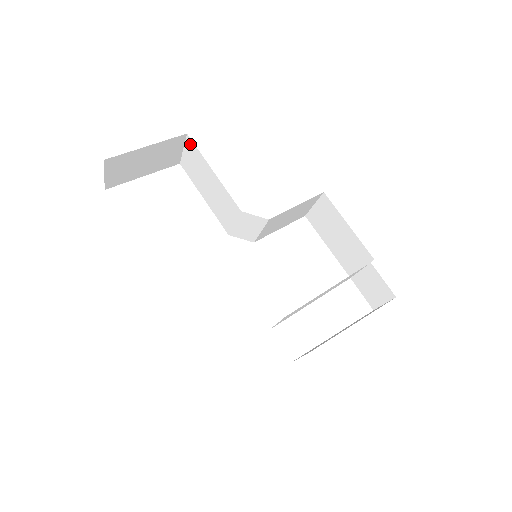
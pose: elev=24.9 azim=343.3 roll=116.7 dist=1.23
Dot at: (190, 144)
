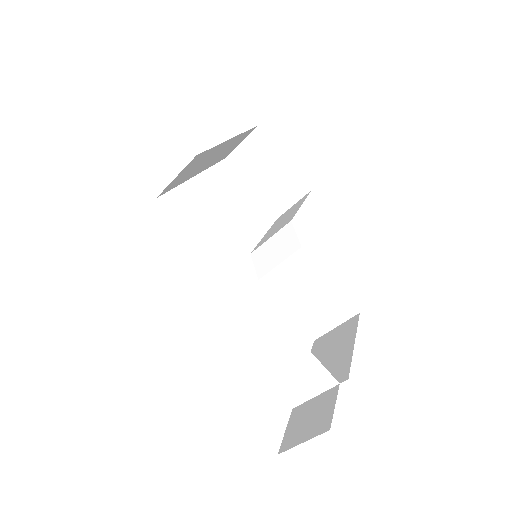
Dot at: (305, 196)
